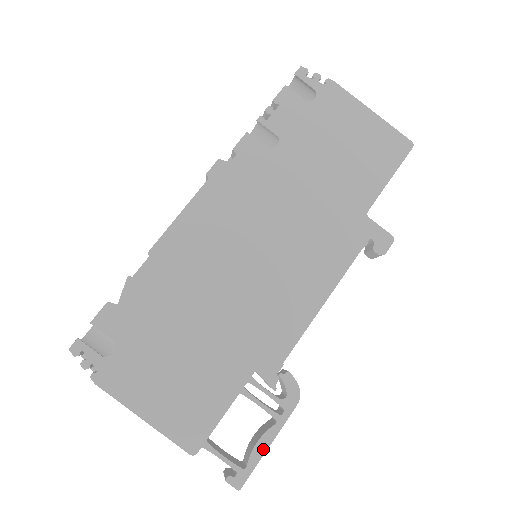
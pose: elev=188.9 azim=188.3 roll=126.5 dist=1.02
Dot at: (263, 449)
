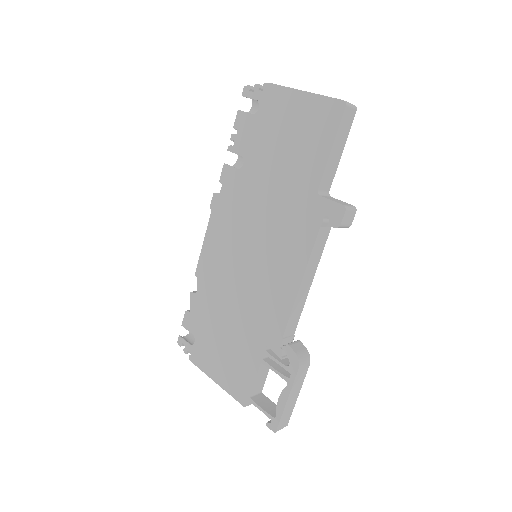
Dot at: (283, 404)
